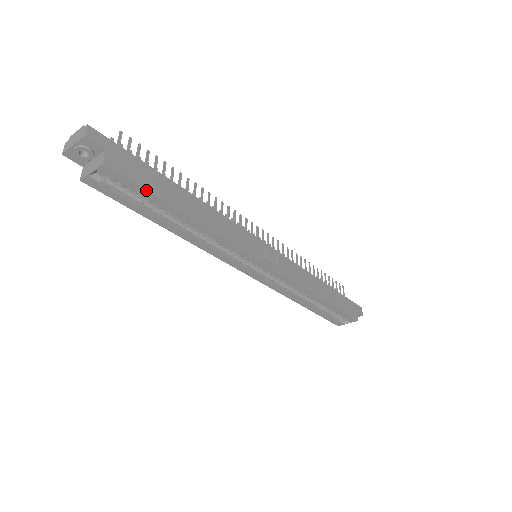
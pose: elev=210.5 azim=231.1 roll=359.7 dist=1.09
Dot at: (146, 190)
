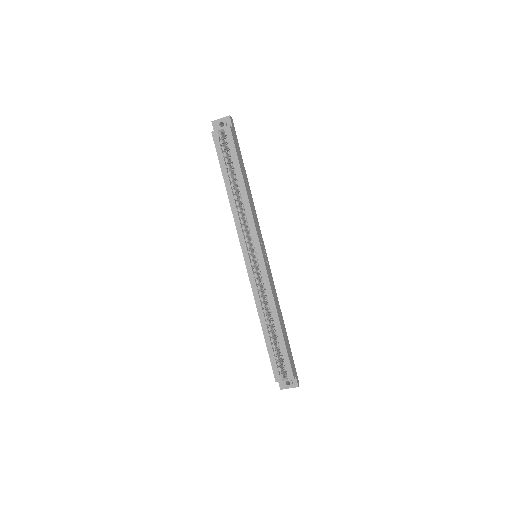
Dot at: (237, 152)
